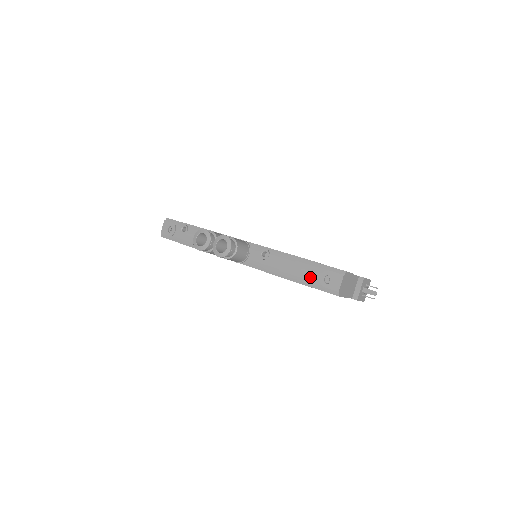
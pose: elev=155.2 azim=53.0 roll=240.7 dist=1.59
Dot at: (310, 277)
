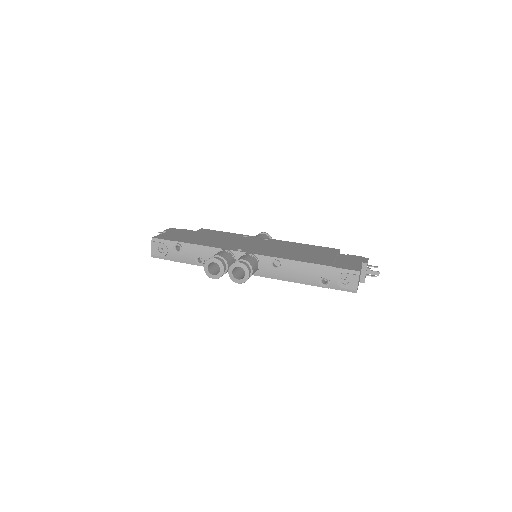
Dot at: (327, 281)
